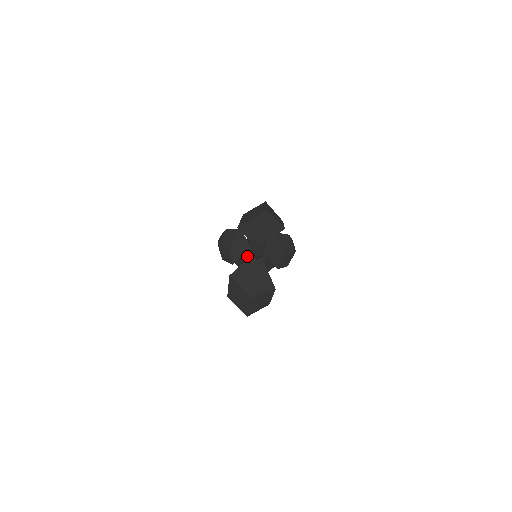
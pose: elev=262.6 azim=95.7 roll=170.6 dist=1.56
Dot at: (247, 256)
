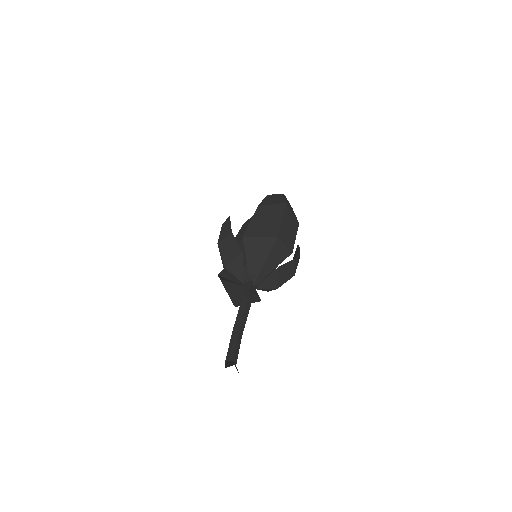
Dot at: occluded
